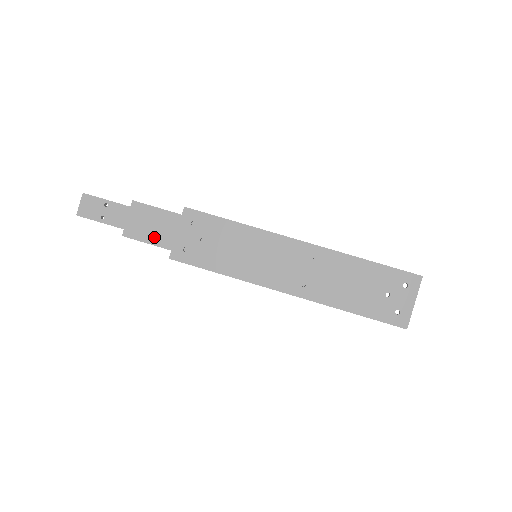
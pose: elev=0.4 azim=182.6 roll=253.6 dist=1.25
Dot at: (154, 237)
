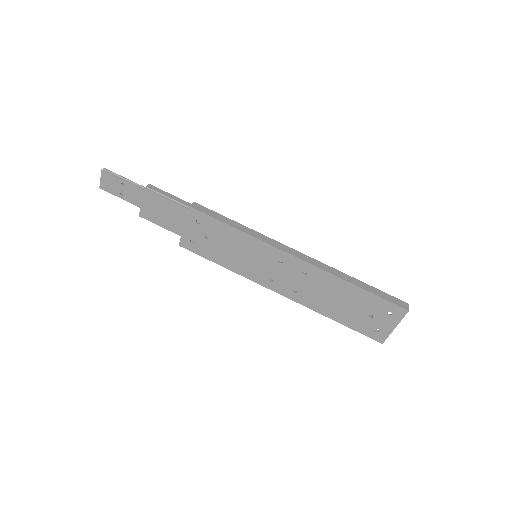
Dot at: (166, 223)
